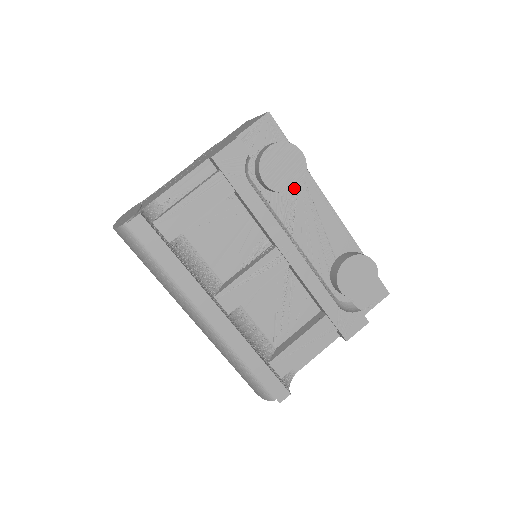
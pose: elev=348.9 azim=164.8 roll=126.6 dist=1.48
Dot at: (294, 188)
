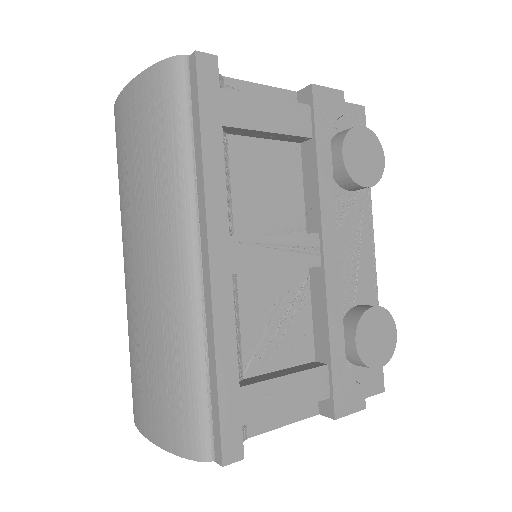
Dot at: (364, 185)
